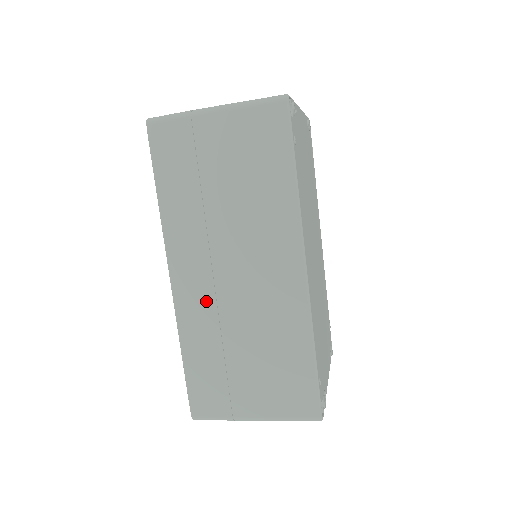
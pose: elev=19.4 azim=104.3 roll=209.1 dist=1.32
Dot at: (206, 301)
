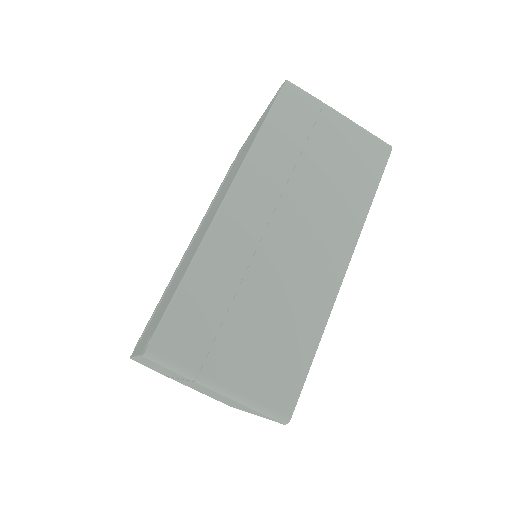
Dot at: (247, 240)
